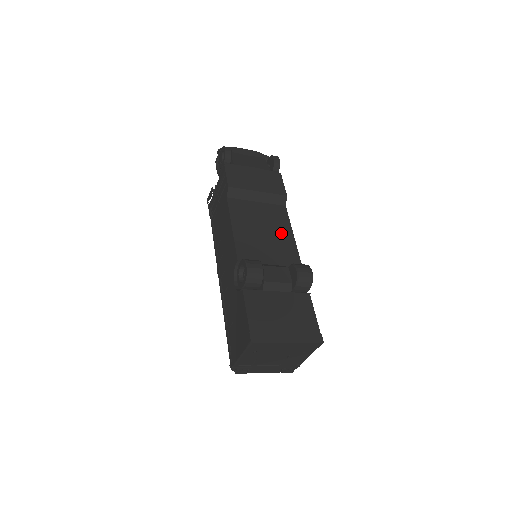
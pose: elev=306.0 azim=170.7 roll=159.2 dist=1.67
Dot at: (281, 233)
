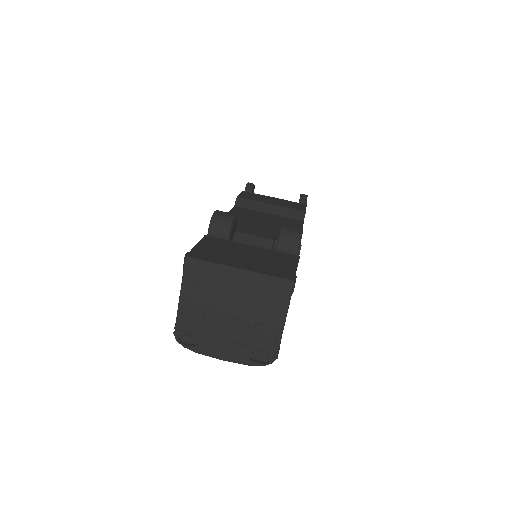
Dot at: occluded
